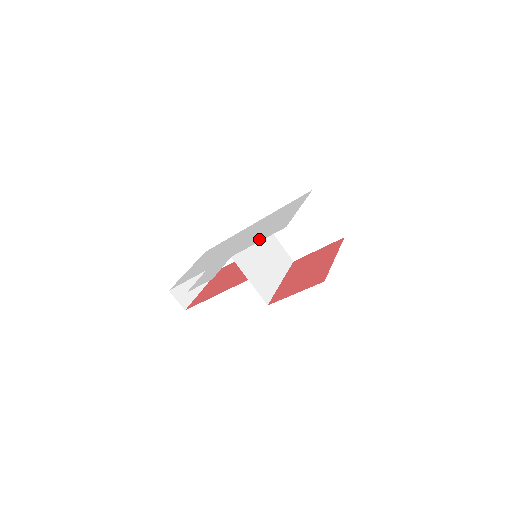
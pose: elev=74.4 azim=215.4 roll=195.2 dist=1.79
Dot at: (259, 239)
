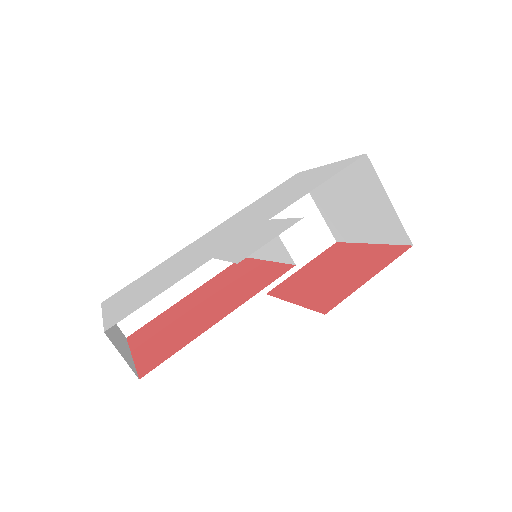
Dot at: (312, 186)
